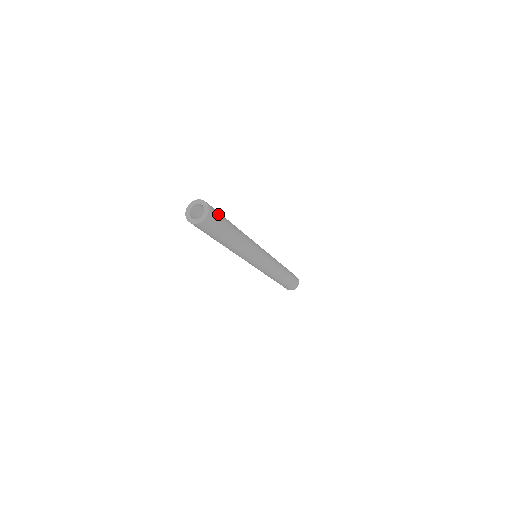
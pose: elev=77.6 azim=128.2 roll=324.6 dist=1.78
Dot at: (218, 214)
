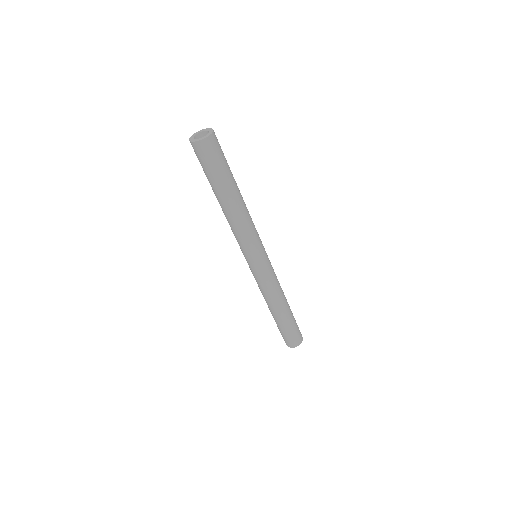
Dot at: occluded
